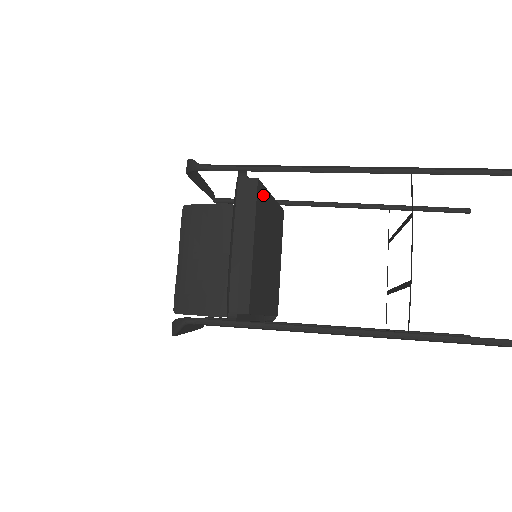
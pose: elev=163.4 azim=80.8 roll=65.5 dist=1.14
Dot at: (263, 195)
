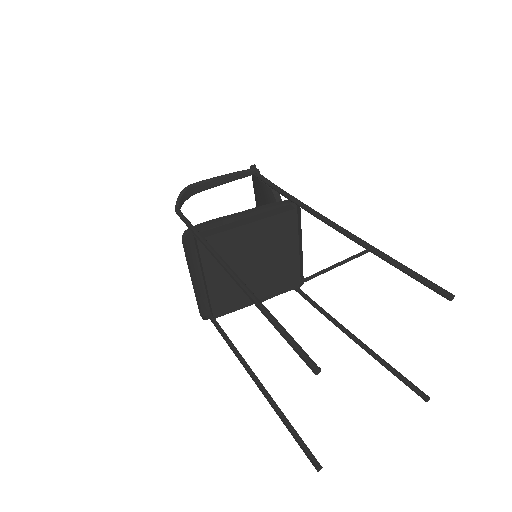
Dot at: (217, 240)
